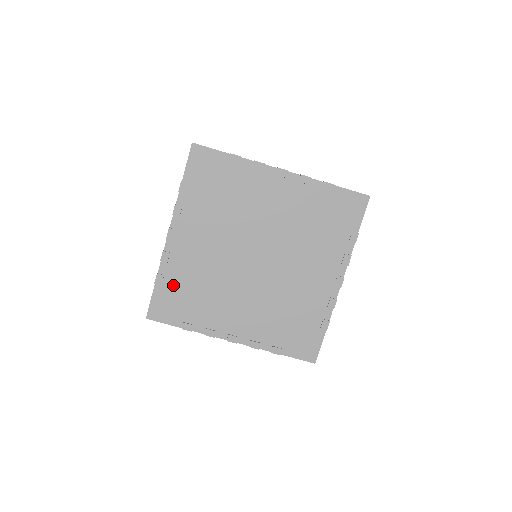
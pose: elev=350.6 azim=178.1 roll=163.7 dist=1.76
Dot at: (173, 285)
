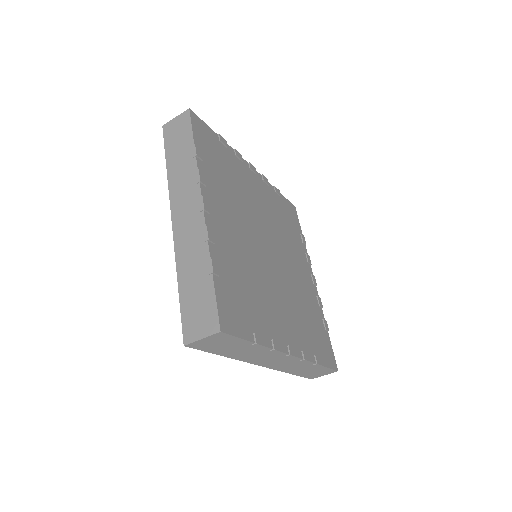
Dot at: (223, 153)
